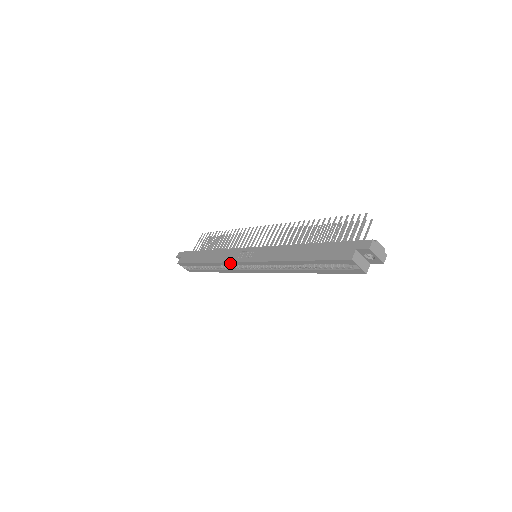
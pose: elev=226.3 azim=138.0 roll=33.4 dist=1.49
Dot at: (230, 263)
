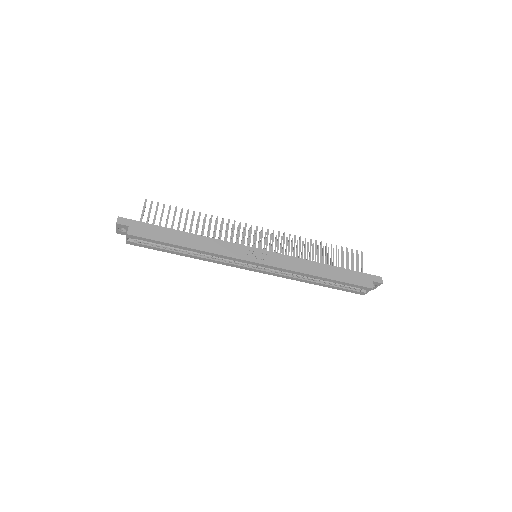
Dot at: (234, 259)
